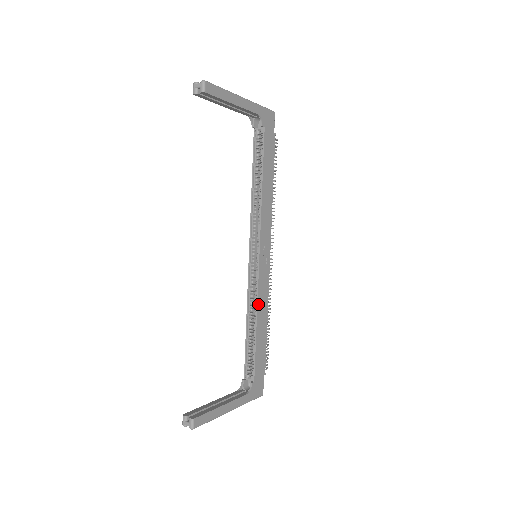
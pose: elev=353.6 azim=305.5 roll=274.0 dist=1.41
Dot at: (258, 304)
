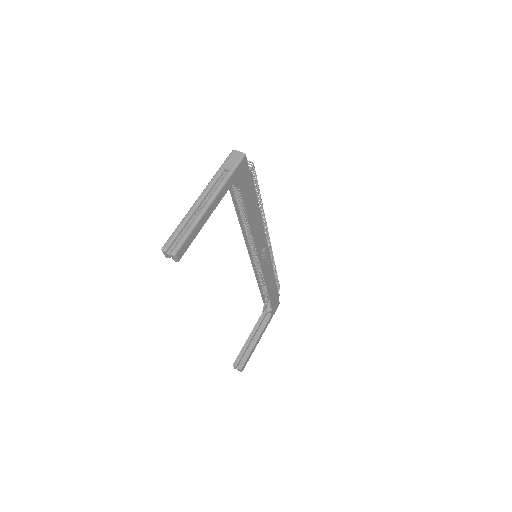
Dot at: (266, 280)
